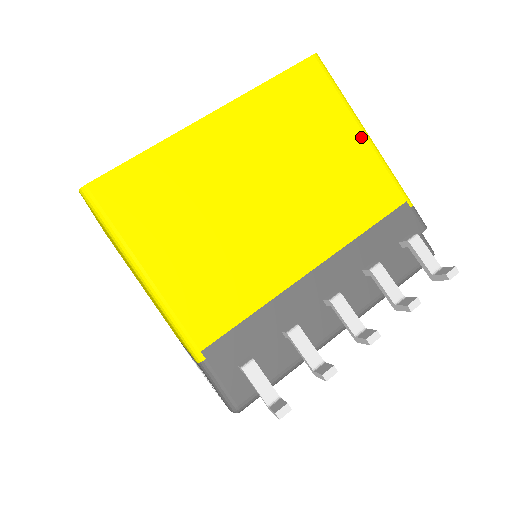
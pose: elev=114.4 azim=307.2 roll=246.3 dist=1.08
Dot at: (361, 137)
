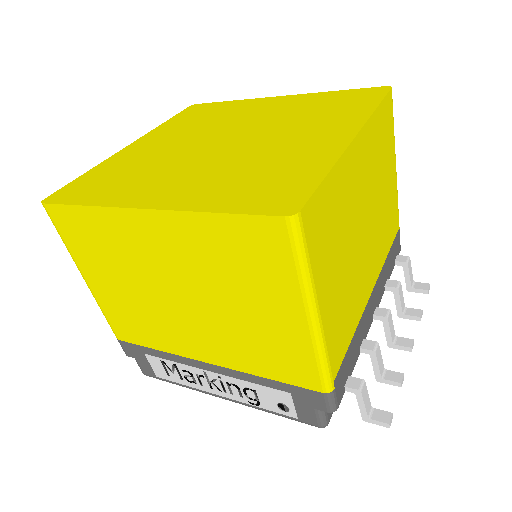
Dot at: (395, 171)
